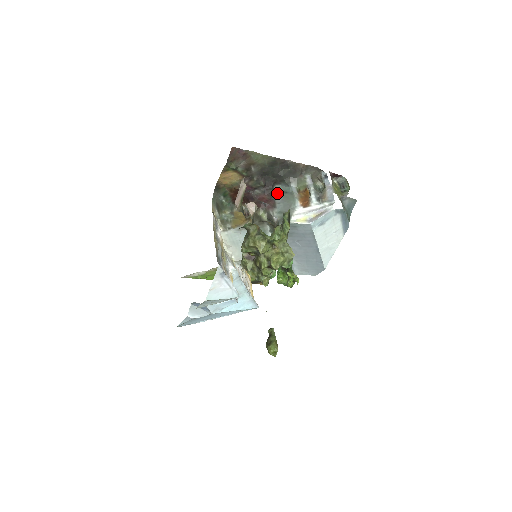
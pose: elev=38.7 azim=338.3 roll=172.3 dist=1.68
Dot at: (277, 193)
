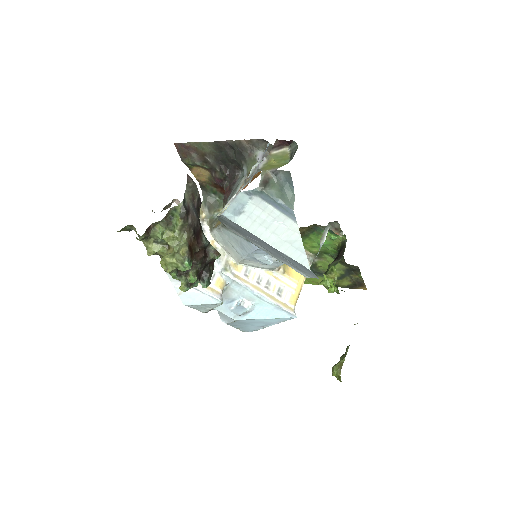
Dot at: (237, 181)
